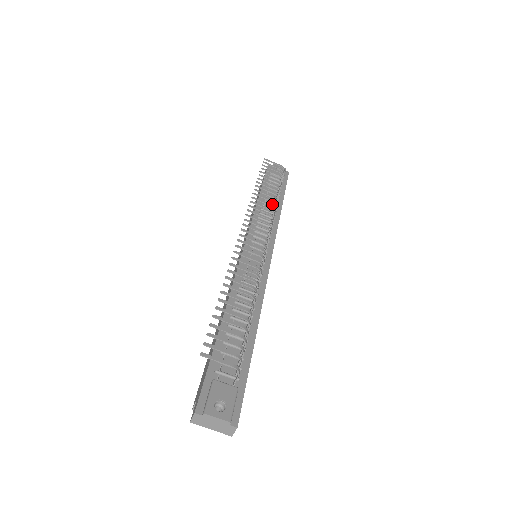
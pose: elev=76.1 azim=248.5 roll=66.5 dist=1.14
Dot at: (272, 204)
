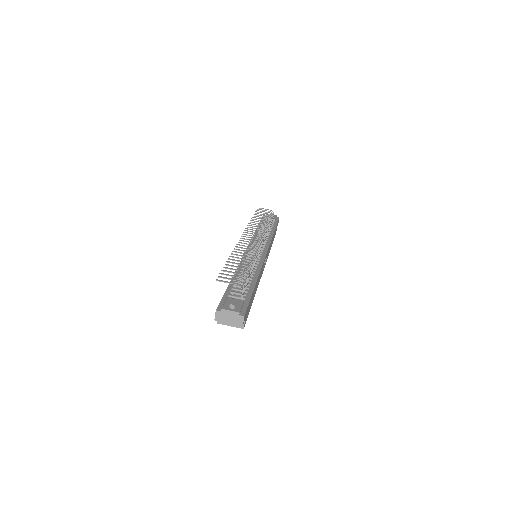
Dot at: occluded
